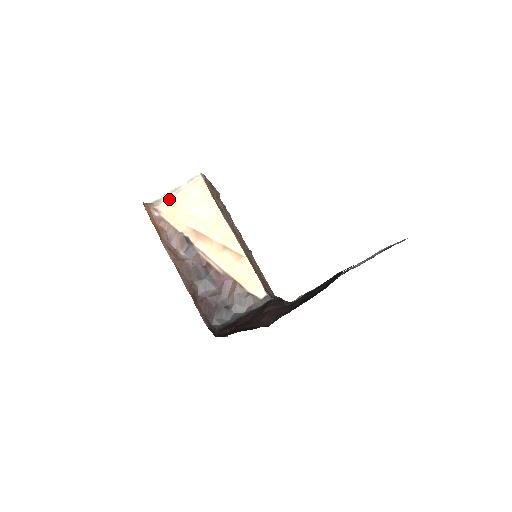
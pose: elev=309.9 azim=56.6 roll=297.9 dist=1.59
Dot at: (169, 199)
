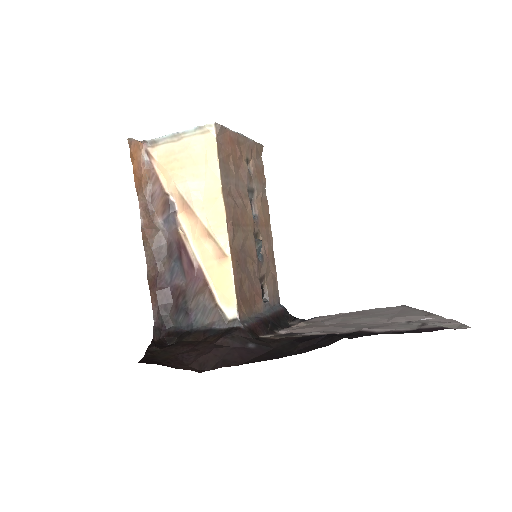
Dot at: (167, 144)
